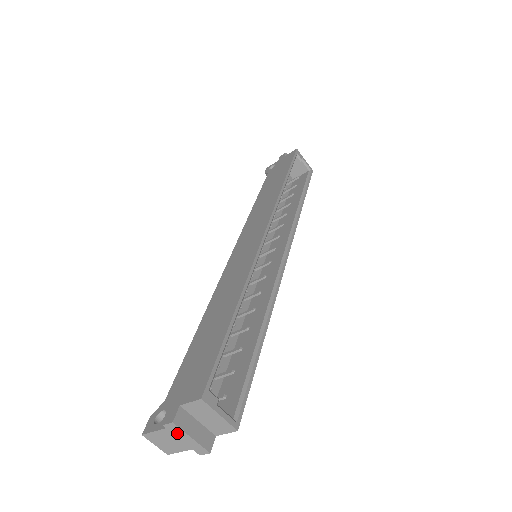
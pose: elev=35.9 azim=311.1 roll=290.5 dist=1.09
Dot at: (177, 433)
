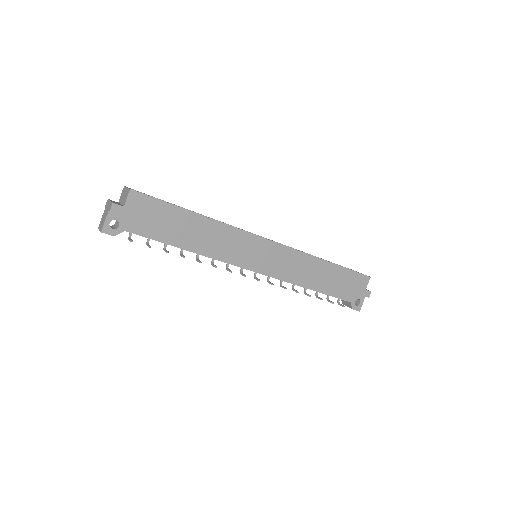
Dot at: (107, 205)
